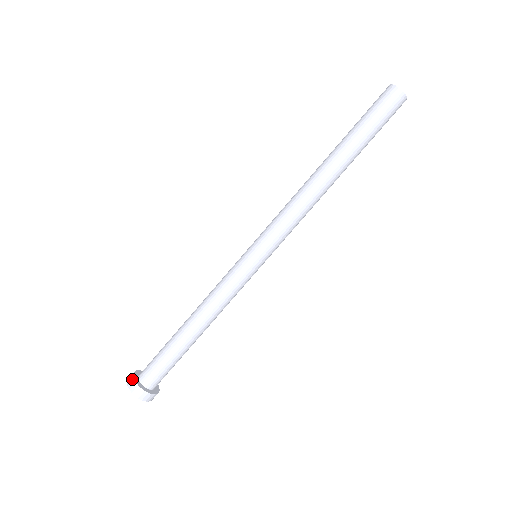
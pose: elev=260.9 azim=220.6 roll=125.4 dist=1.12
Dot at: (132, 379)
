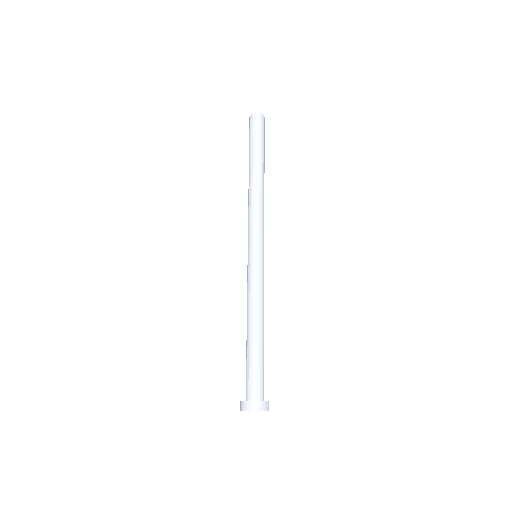
Dot at: (249, 403)
